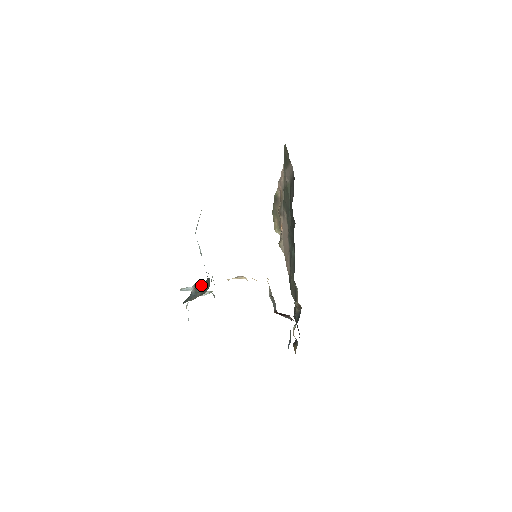
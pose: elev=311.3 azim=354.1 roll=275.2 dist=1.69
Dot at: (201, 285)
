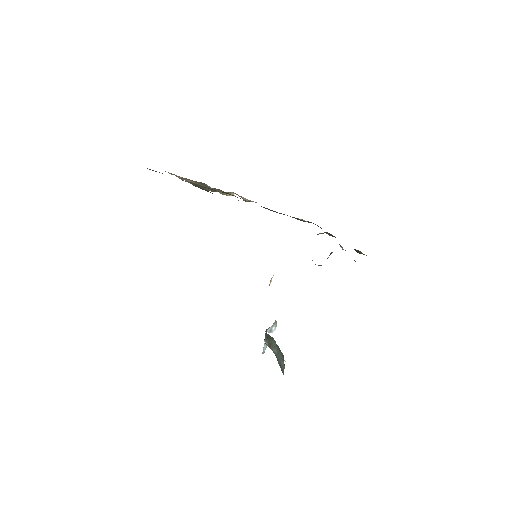
Dot at: (270, 344)
